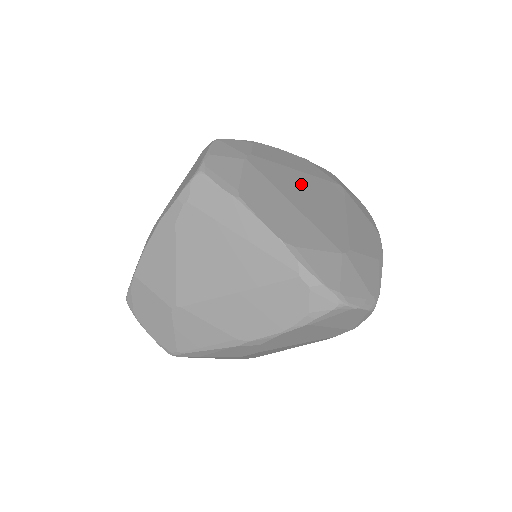
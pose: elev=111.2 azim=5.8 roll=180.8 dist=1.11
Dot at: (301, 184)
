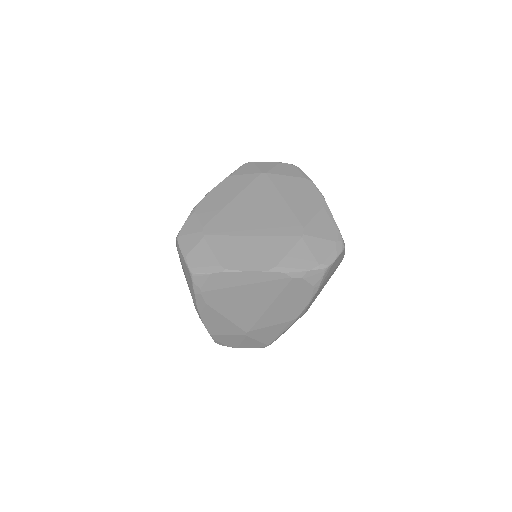
Dot at: (243, 210)
